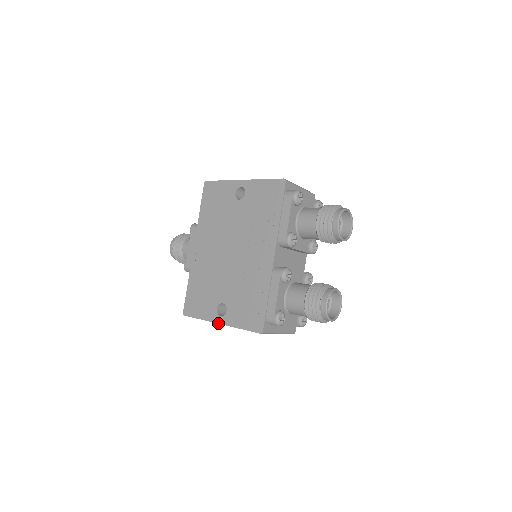
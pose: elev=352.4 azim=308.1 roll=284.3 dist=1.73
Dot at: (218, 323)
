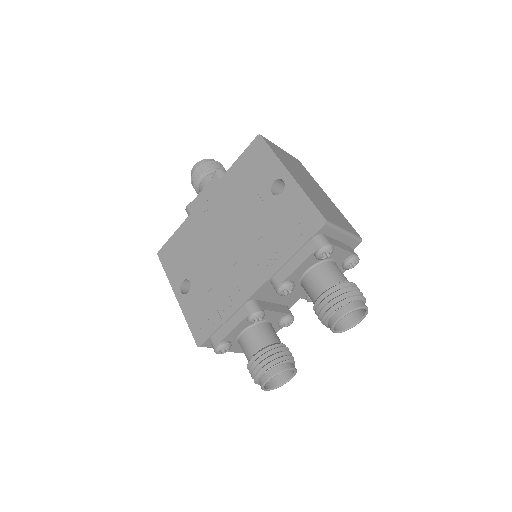
Dot at: (175, 295)
